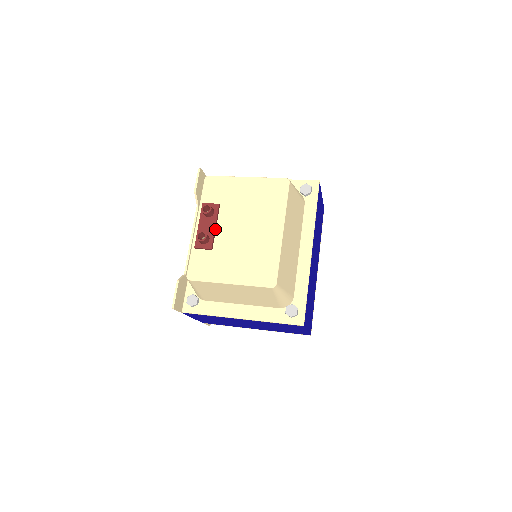
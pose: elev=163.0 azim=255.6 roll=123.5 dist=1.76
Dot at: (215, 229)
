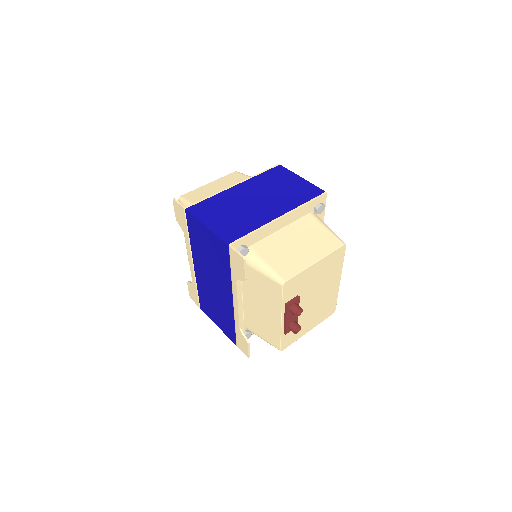
Dot at: occluded
